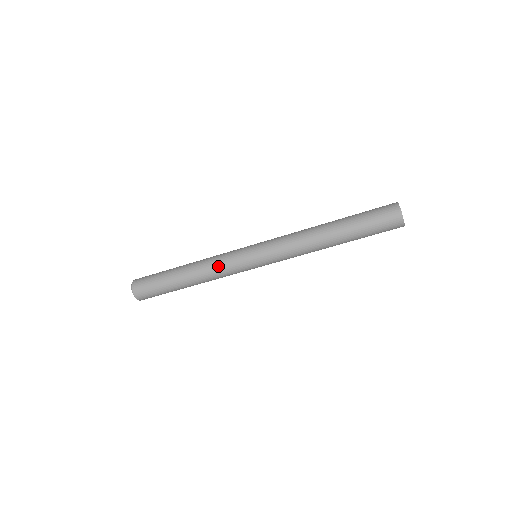
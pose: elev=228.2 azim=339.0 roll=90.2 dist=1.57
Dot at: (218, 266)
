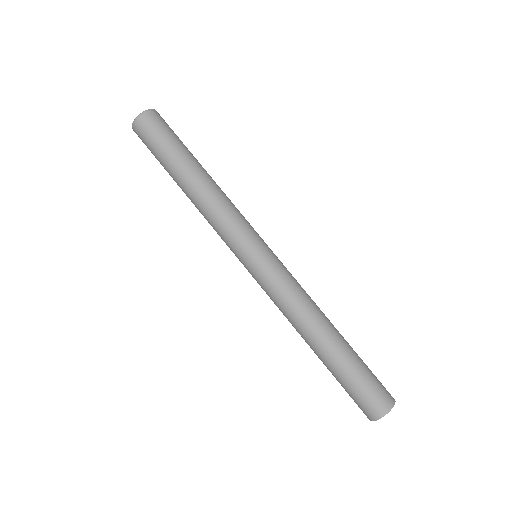
Dot at: (225, 214)
